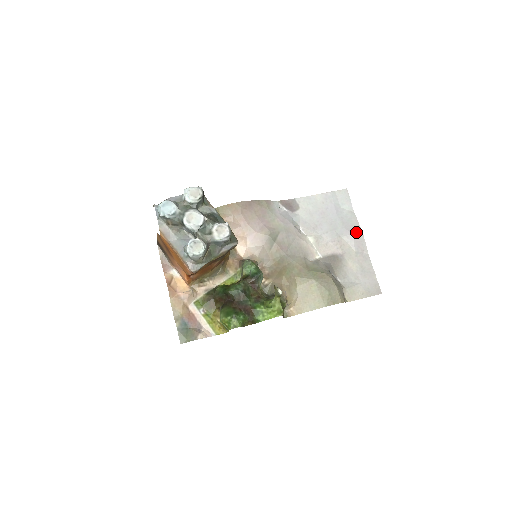
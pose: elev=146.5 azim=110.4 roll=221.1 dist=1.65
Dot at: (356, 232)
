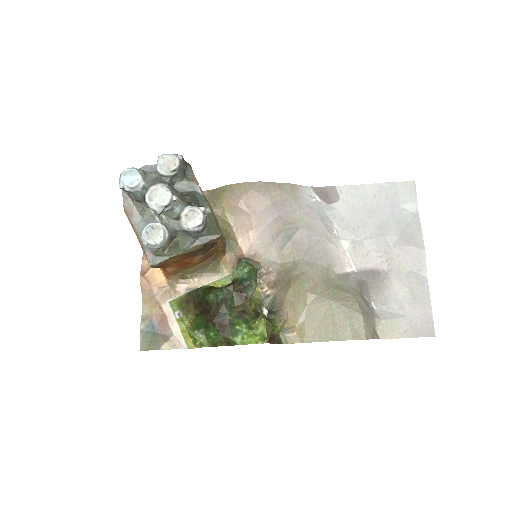
Dot at: (414, 243)
